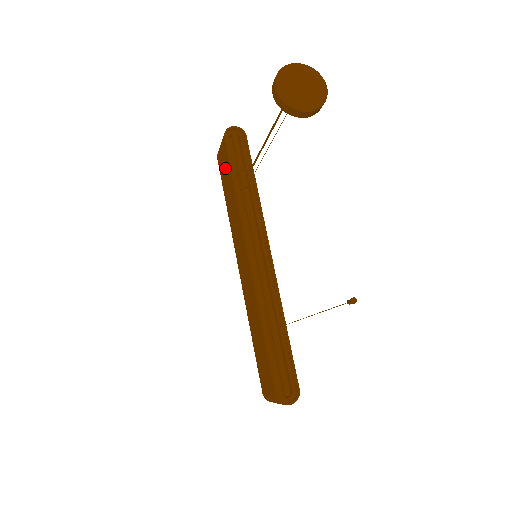
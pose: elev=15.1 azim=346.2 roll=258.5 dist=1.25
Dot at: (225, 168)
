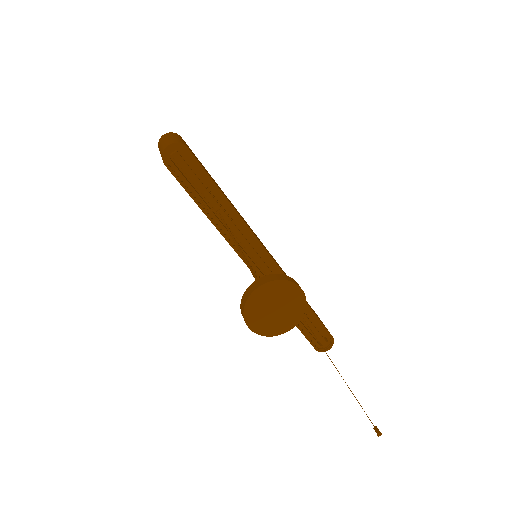
Dot at: occluded
